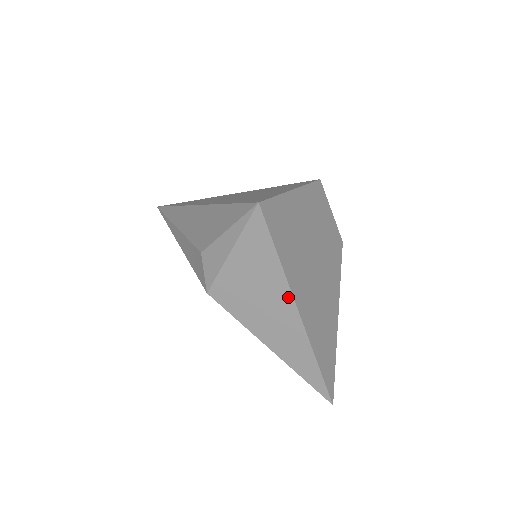
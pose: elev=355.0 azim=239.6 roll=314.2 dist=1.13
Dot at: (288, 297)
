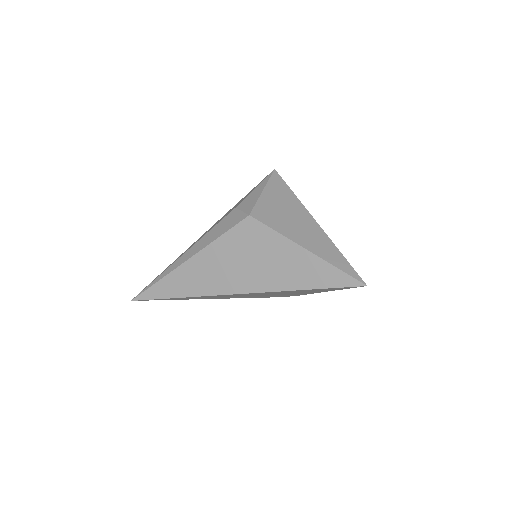
Dot at: (306, 212)
